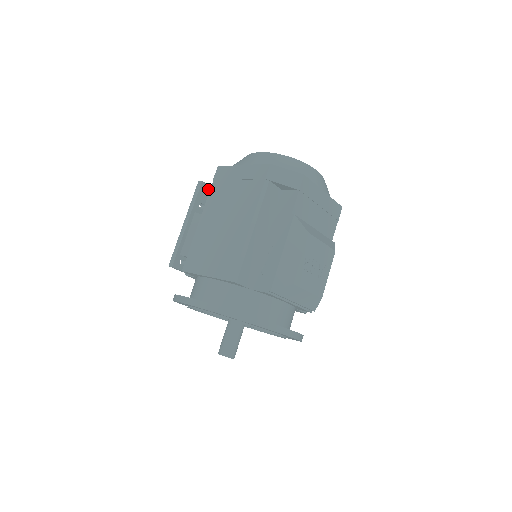
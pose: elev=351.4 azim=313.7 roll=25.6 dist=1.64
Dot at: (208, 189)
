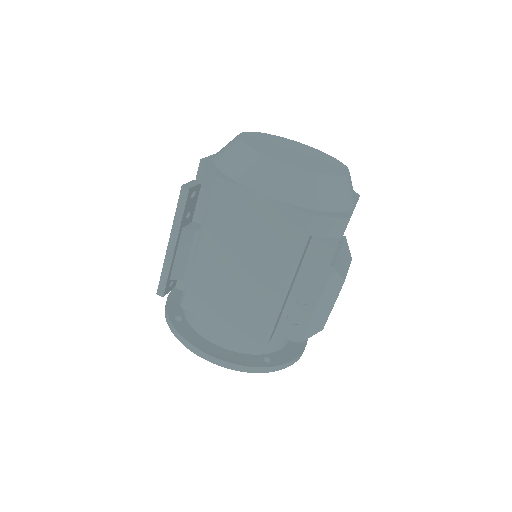
Dot at: (194, 190)
